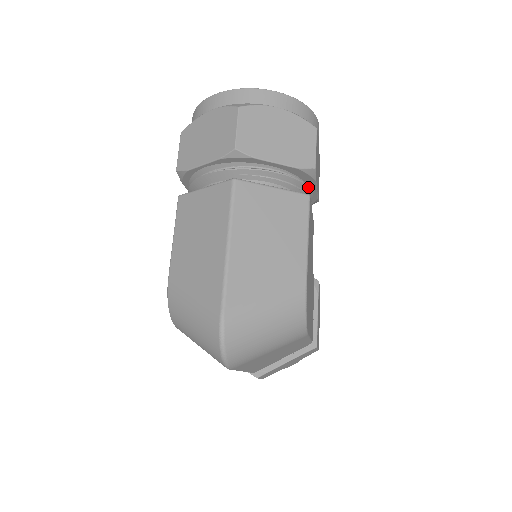
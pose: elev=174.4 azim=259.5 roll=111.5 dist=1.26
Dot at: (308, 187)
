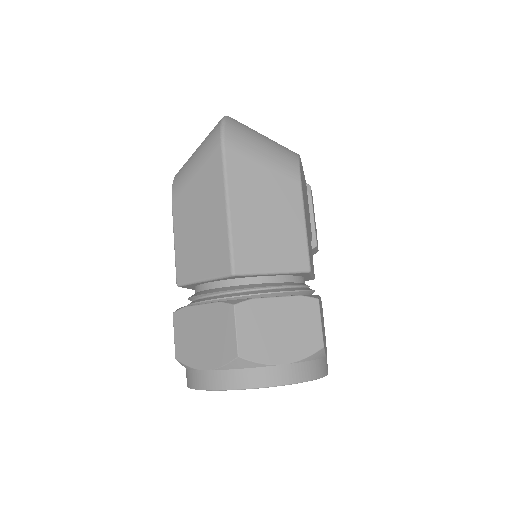
Dot at: occluded
